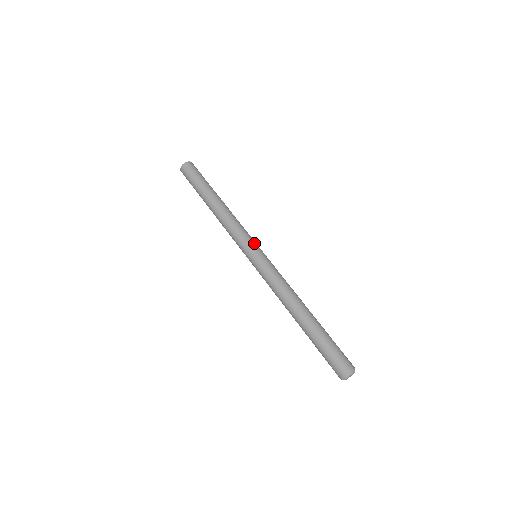
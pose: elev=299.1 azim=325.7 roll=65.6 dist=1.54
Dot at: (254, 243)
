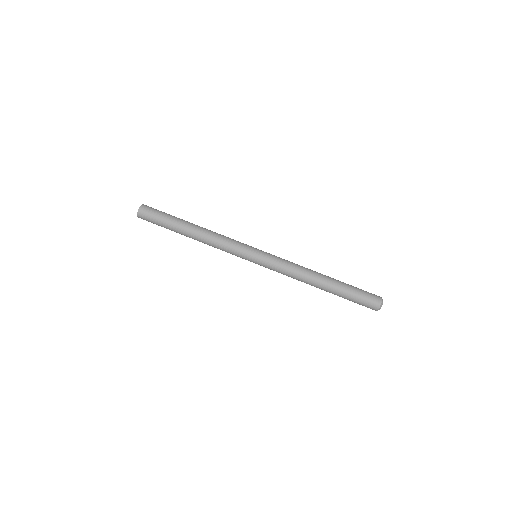
Dot at: (249, 248)
